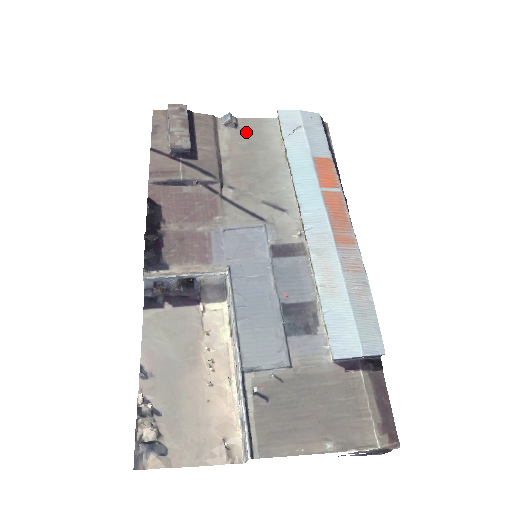
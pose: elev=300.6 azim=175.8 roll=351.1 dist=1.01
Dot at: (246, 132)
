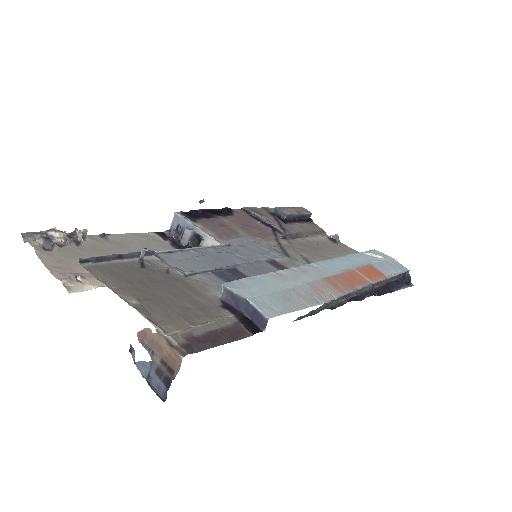
Dot at: (338, 246)
